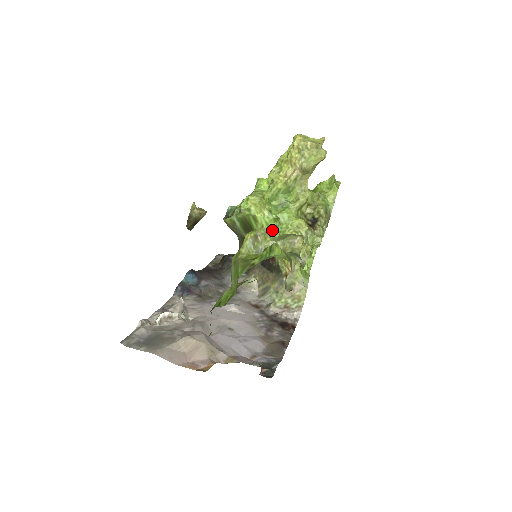
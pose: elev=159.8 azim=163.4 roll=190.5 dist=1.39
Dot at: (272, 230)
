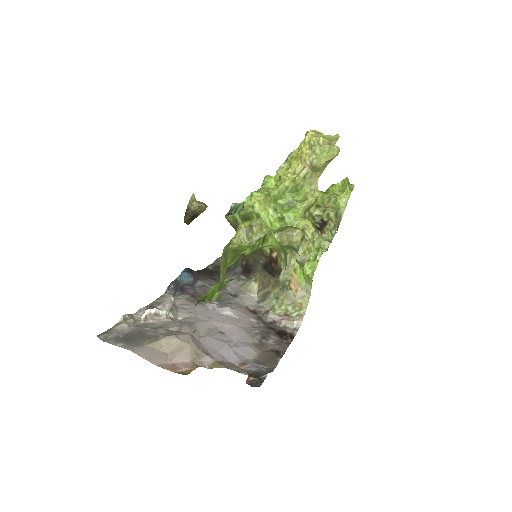
Dot at: occluded
